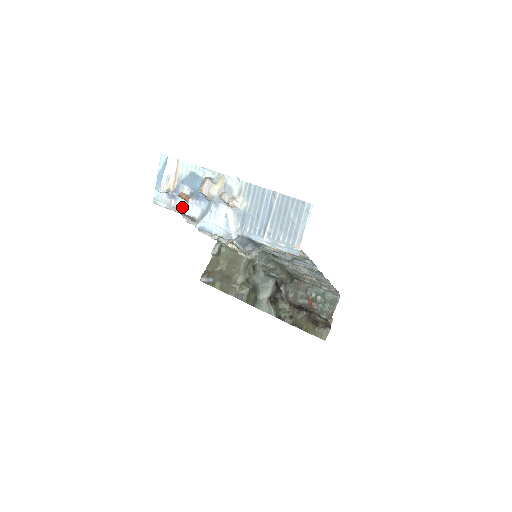
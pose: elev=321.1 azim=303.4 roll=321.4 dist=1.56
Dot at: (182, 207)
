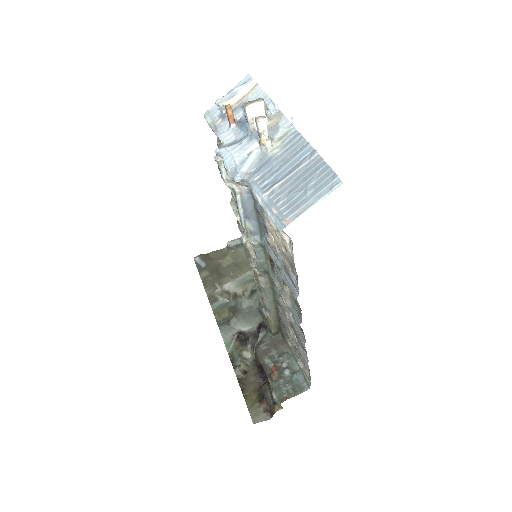
Dot at: (222, 129)
